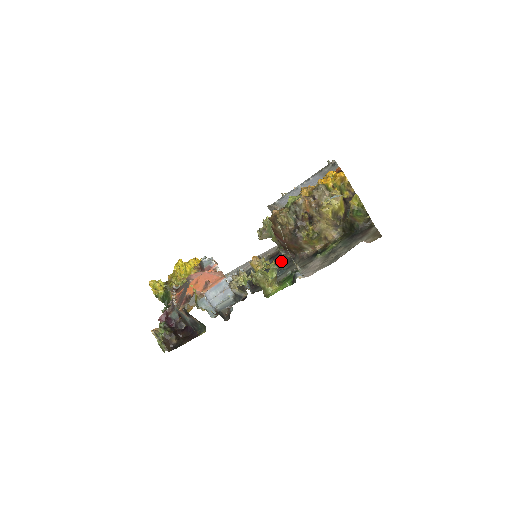
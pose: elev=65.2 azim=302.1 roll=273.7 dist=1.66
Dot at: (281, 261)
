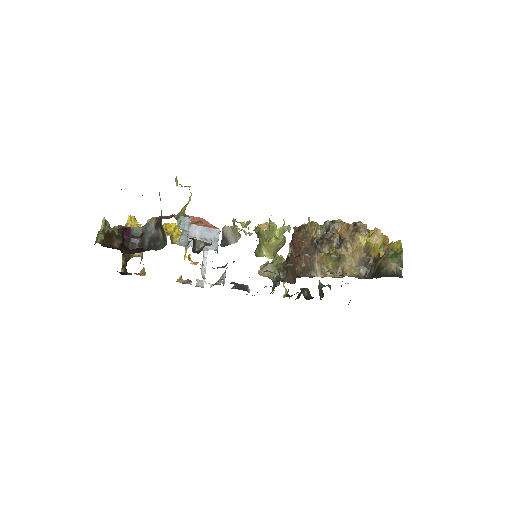
Dot at: (276, 281)
